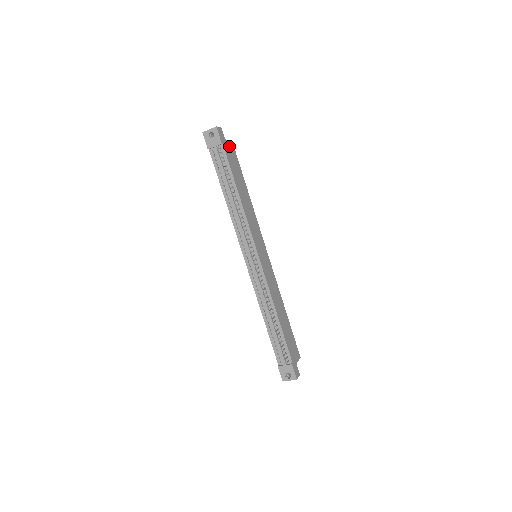
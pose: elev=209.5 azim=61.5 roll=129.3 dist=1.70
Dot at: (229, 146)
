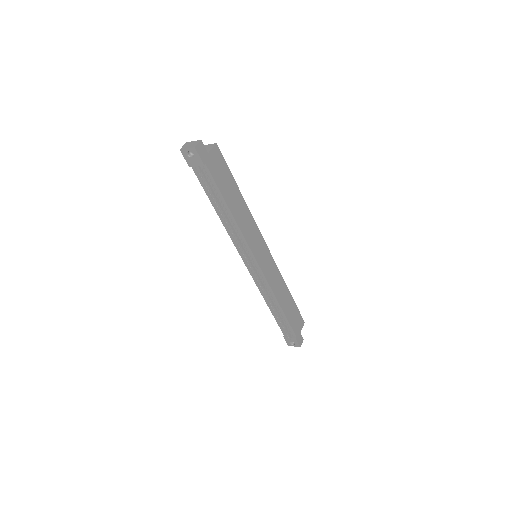
Dot at: (214, 157)
